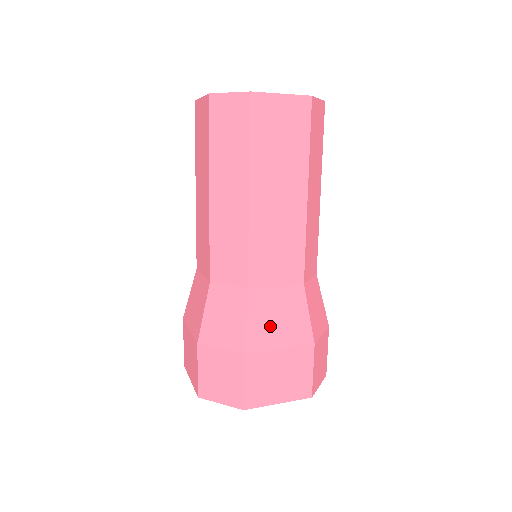
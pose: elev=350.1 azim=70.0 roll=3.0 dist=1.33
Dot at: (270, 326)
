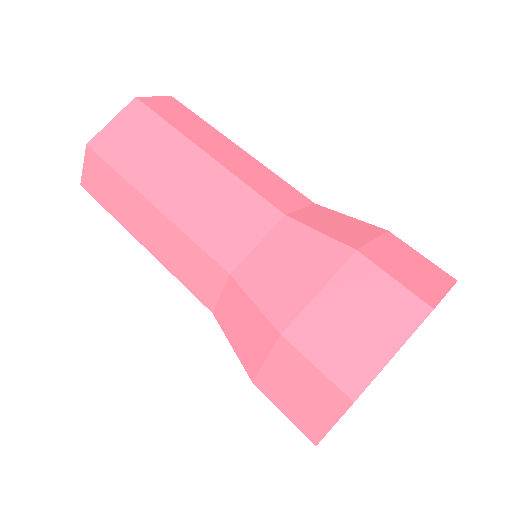
Dot at: occluded
